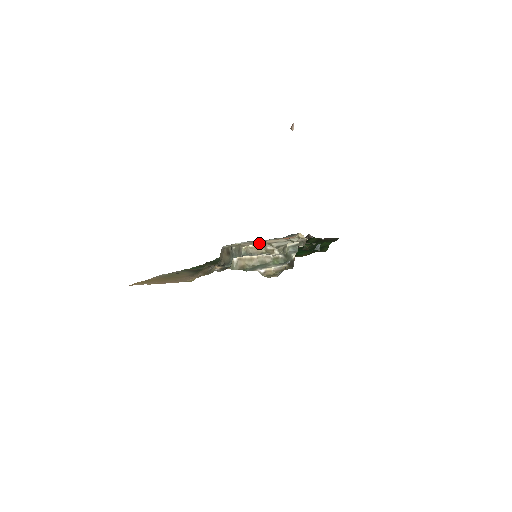
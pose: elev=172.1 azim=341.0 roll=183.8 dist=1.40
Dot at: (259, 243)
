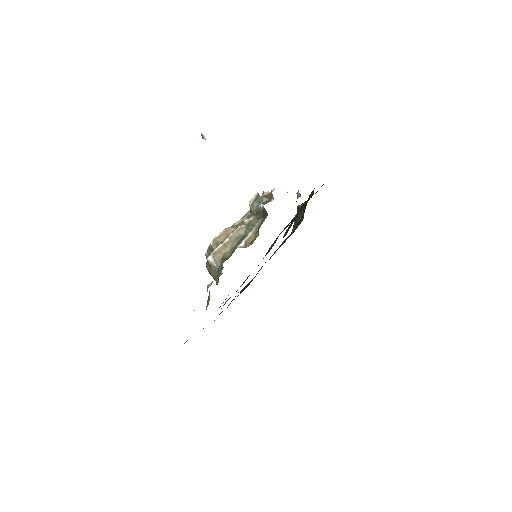
Dot at: occluded
